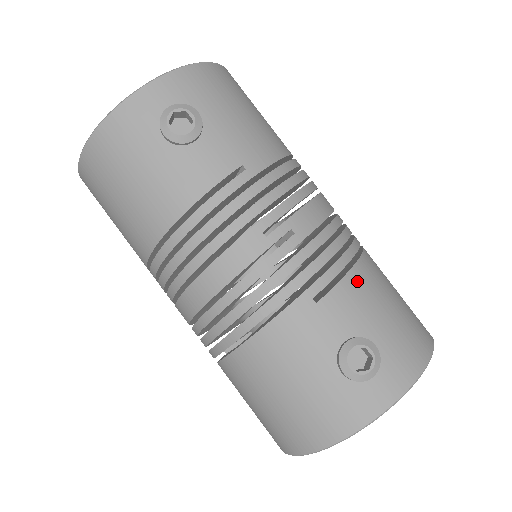
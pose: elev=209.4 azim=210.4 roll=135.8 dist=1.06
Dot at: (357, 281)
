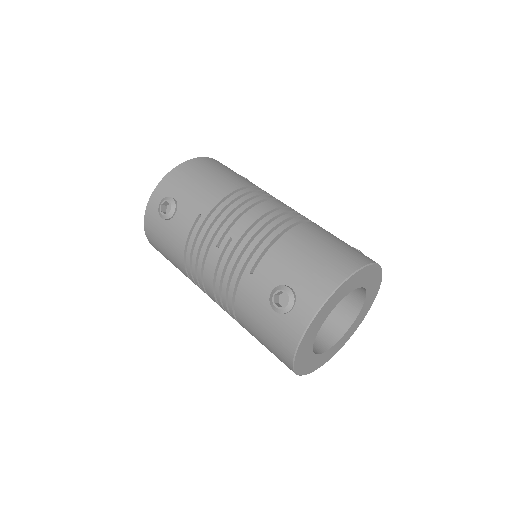
Dot at: (277, 251)
